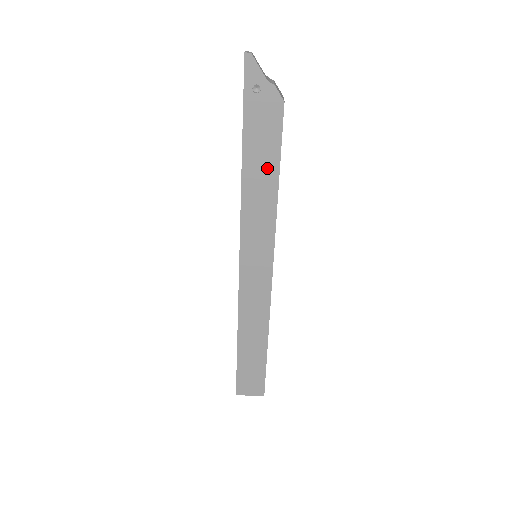
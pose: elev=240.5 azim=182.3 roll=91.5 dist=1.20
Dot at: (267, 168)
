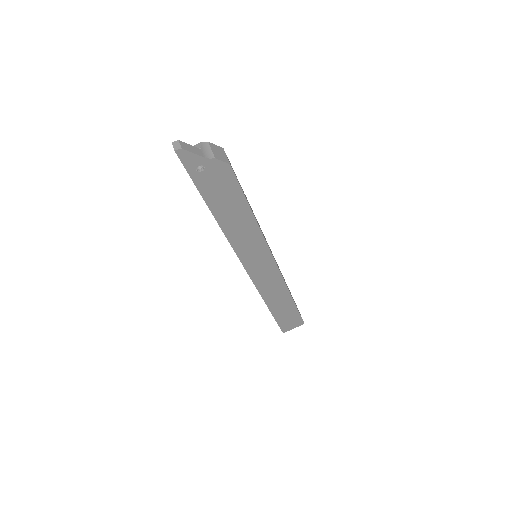
Dot at: (238, 211)
